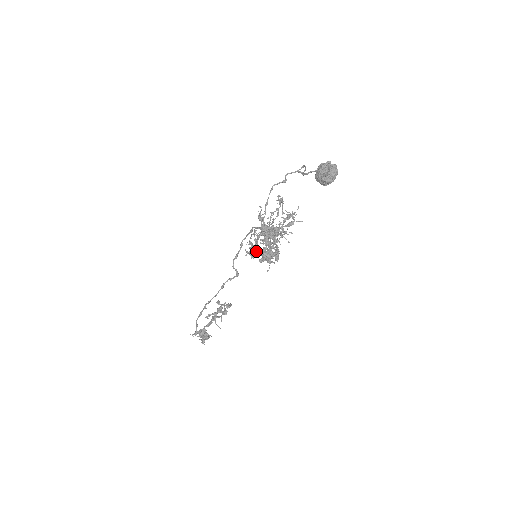
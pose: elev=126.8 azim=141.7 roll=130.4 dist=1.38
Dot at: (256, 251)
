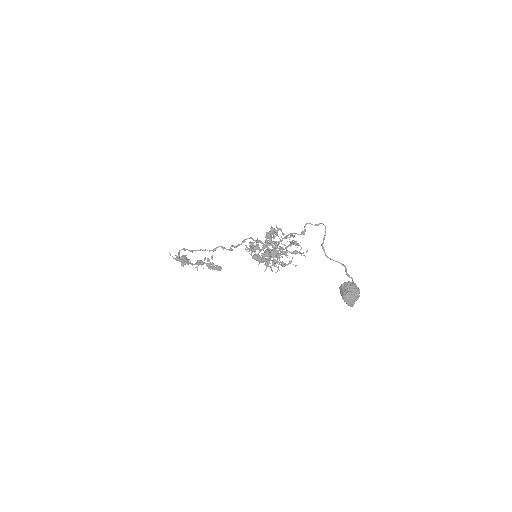
Dot at: (258, 257)
